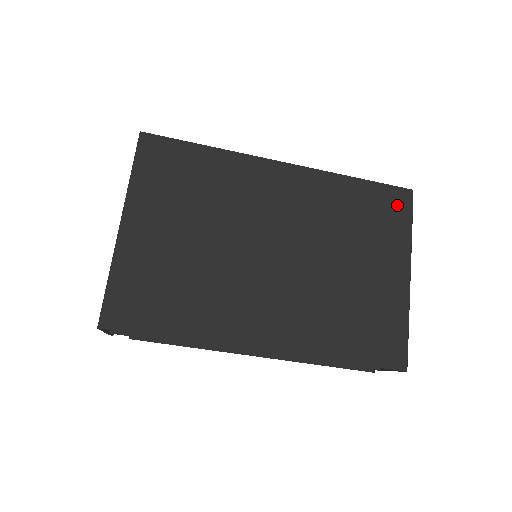
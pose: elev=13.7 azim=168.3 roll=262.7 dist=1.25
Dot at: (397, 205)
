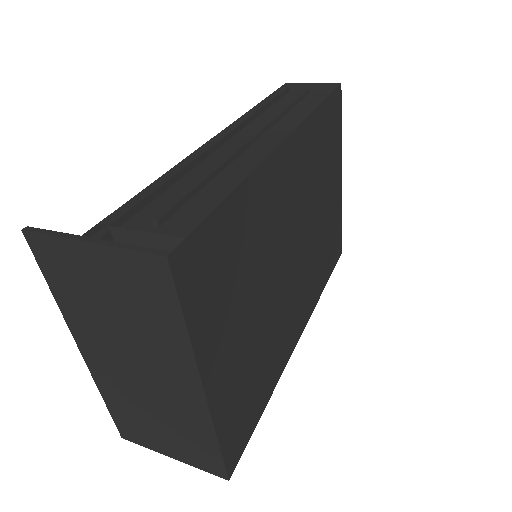
Dot at: (336, 112)
